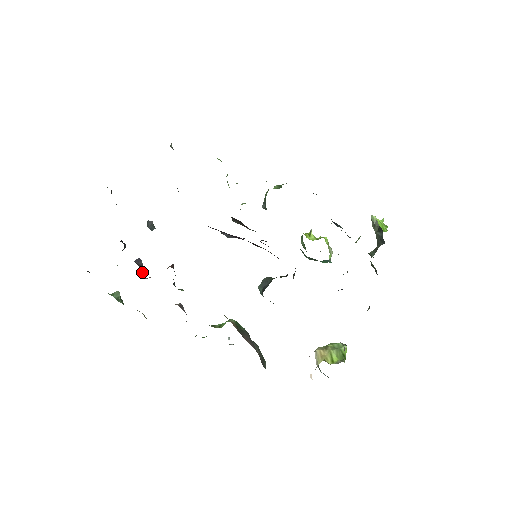
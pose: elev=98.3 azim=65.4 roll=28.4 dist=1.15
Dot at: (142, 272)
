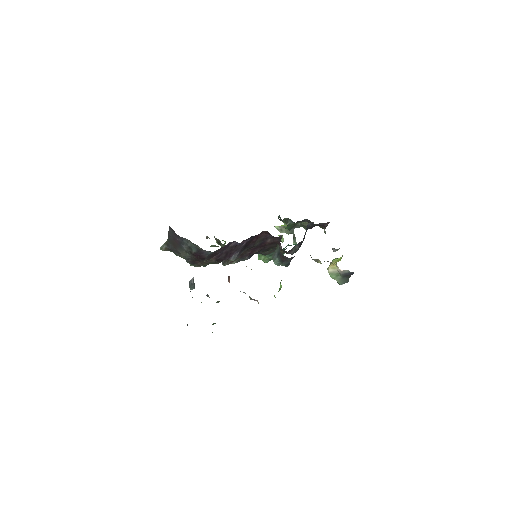
Dot at: occluded
